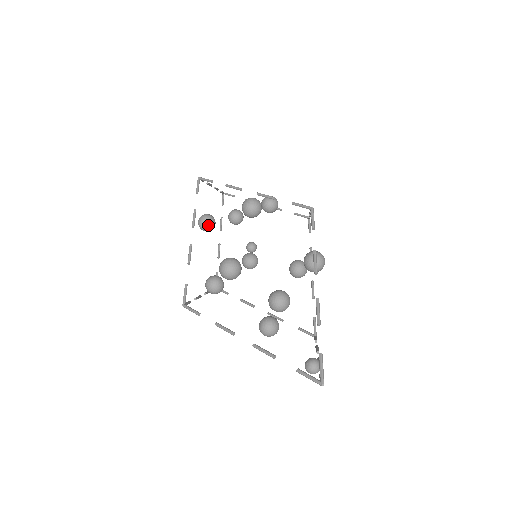
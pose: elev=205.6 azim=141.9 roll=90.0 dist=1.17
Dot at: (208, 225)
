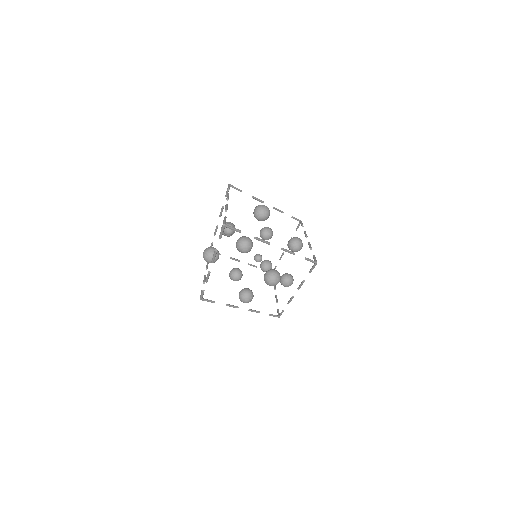
Dot at: (234, 273)
